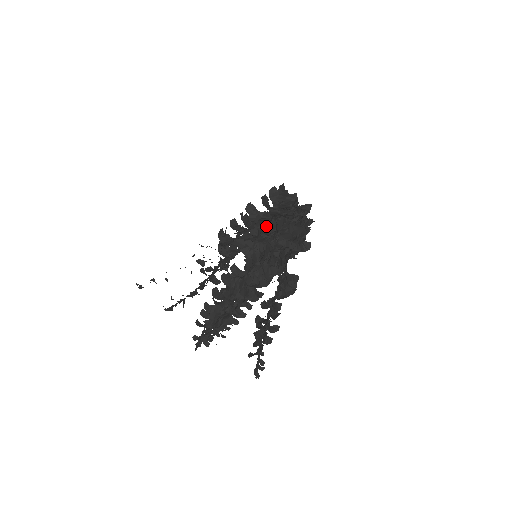
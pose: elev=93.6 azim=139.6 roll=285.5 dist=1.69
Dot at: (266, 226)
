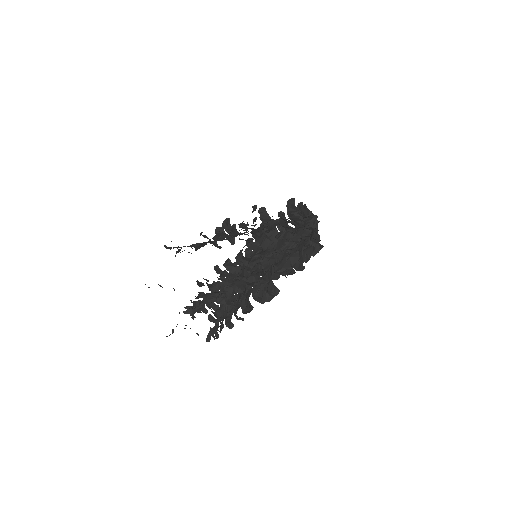
Dot at: occluded
